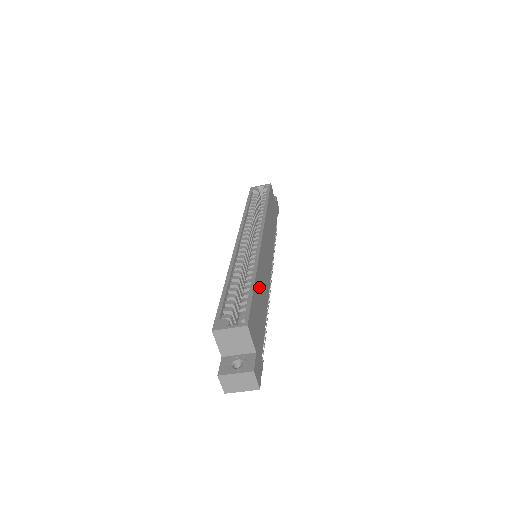
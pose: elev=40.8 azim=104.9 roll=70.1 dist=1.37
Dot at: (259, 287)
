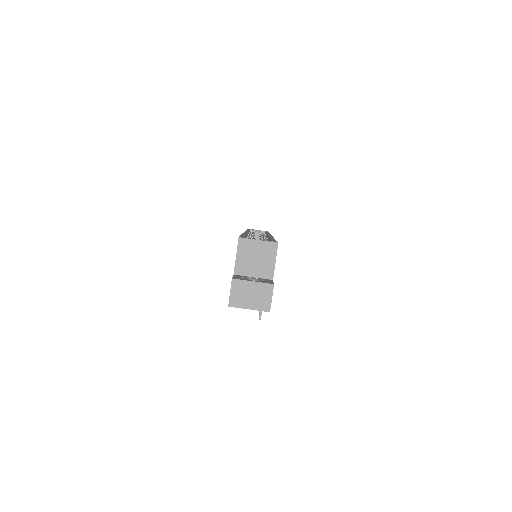
Dot at: occluded
